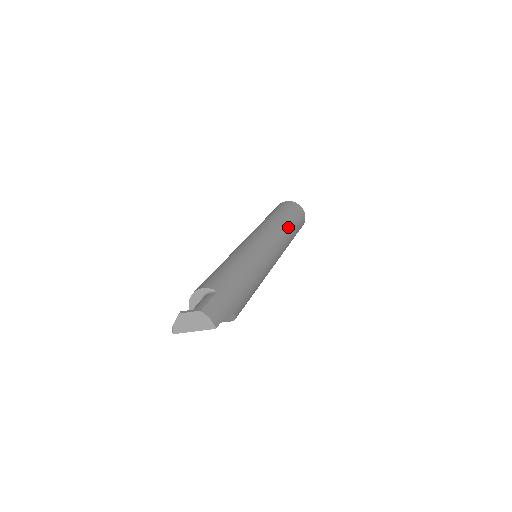
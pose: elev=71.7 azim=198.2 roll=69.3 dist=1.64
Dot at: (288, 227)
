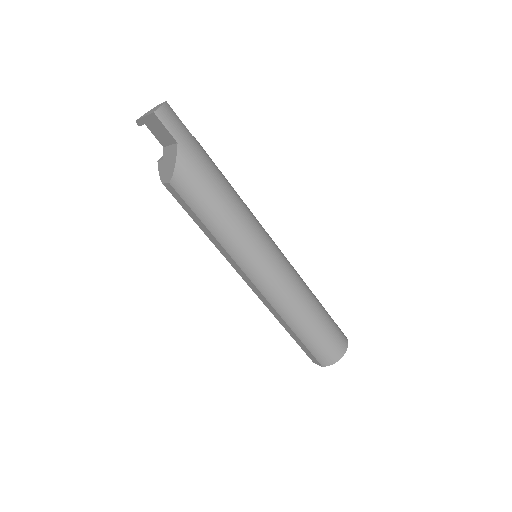
Dot at: (311, 303)
